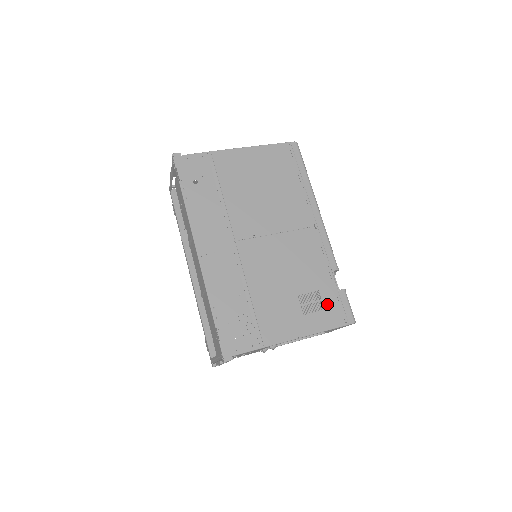
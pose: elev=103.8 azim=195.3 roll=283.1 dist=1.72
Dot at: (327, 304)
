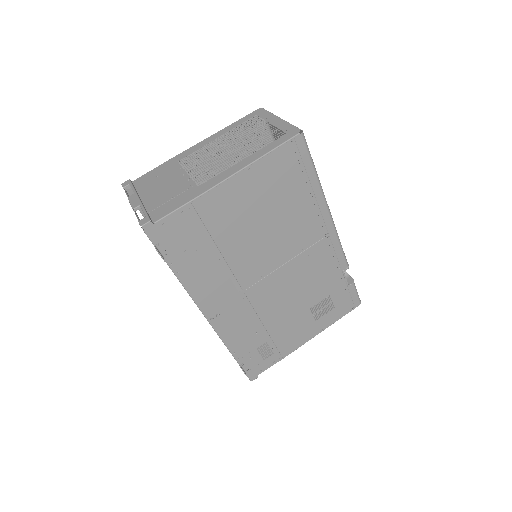
Dot at: (337, 302)
